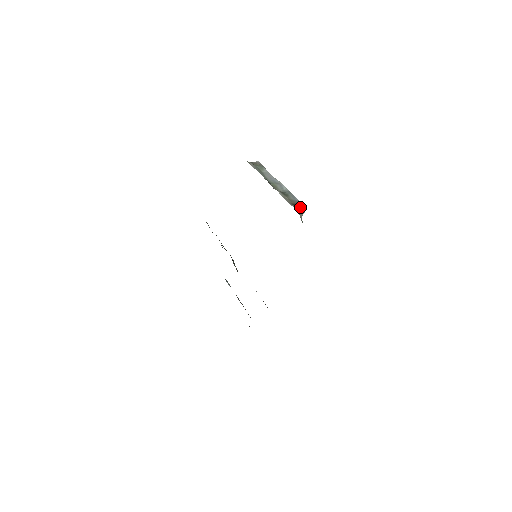
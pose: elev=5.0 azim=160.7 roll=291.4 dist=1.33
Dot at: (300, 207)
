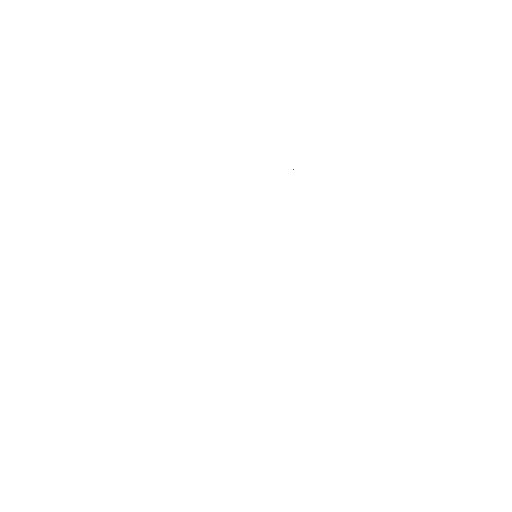
Dot at: occluded
